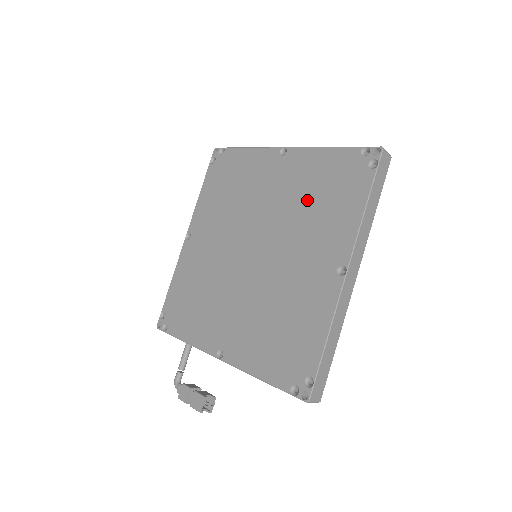
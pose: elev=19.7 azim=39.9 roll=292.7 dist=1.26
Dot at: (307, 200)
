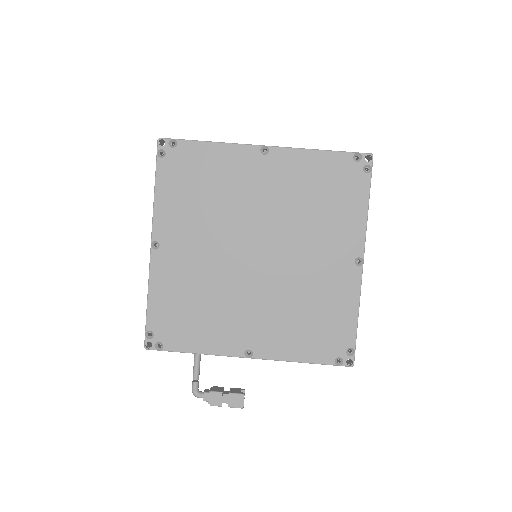
Dot at: (308, 201)
